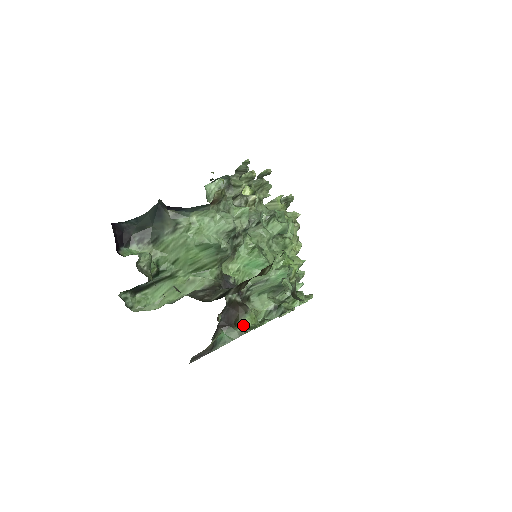
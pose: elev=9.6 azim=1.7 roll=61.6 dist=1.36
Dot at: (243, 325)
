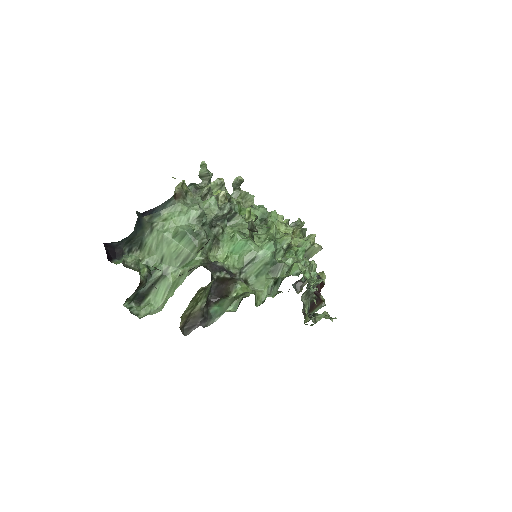
Dot at: (236, 296)
